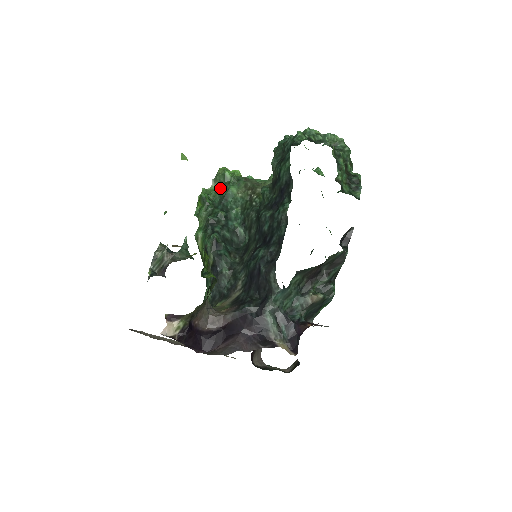
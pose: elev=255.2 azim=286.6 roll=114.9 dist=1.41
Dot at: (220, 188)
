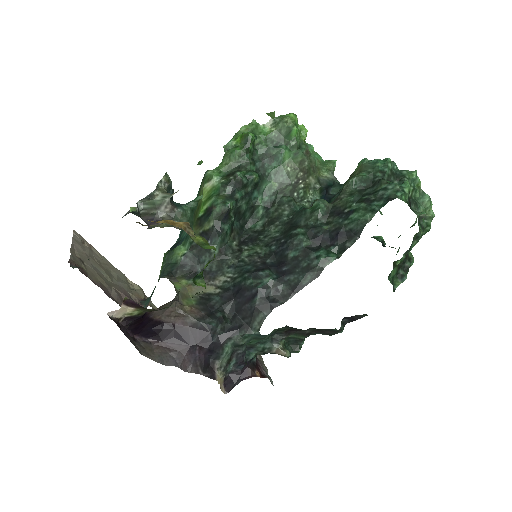
Dot at: (274, 140)
